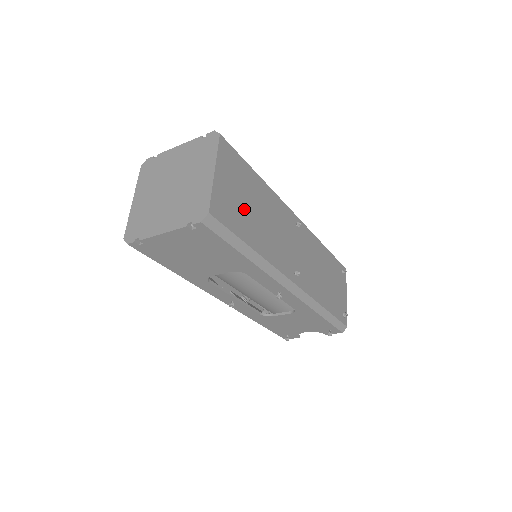
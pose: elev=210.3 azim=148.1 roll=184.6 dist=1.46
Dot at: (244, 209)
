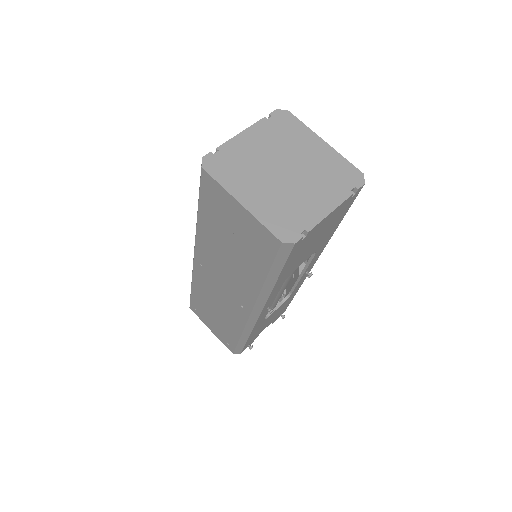
Dot at: occluded
